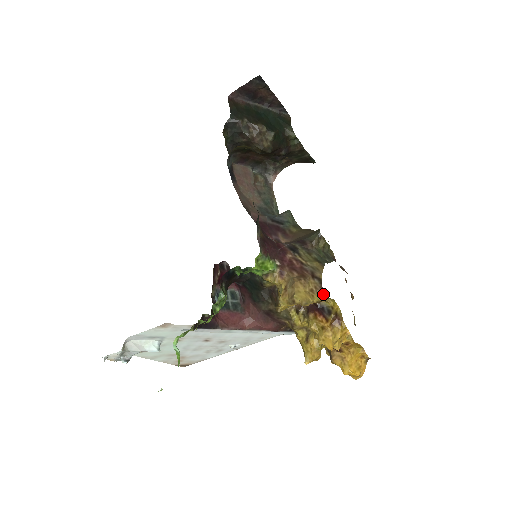
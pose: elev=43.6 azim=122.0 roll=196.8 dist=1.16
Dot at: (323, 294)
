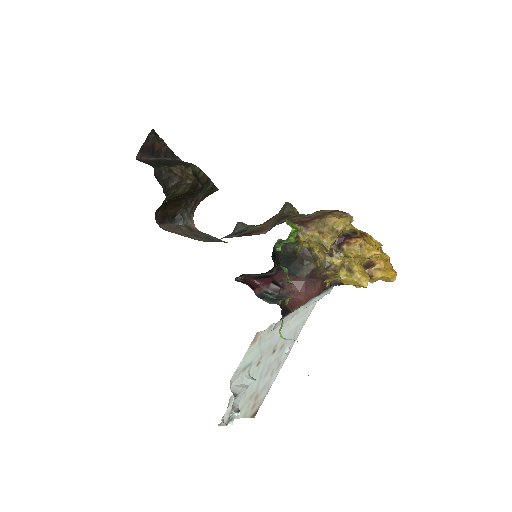
Dot at: (349, 214)
